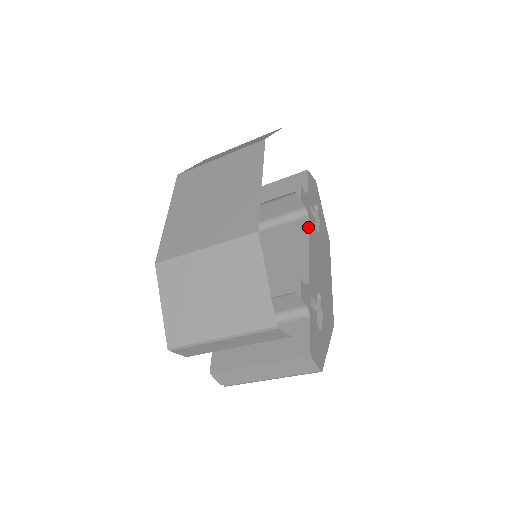
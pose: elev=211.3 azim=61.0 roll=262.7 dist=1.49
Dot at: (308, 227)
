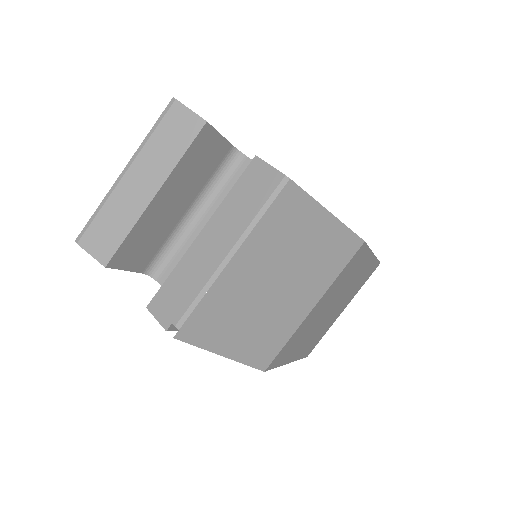
Dot at: occluded
